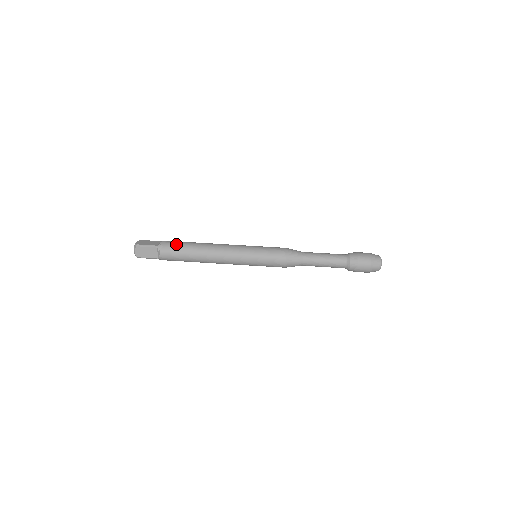
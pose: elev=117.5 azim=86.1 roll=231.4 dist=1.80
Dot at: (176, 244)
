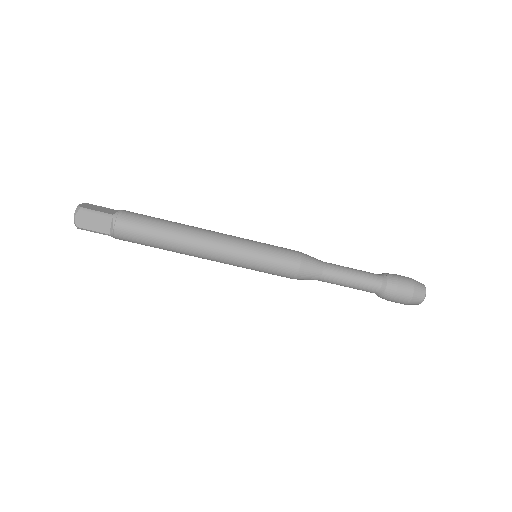
Dot at: (142, 217)
